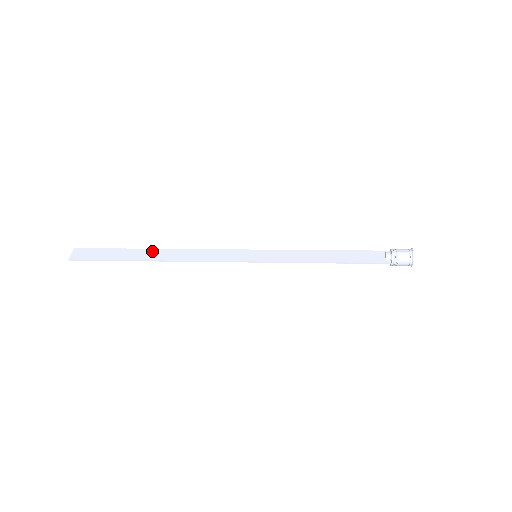
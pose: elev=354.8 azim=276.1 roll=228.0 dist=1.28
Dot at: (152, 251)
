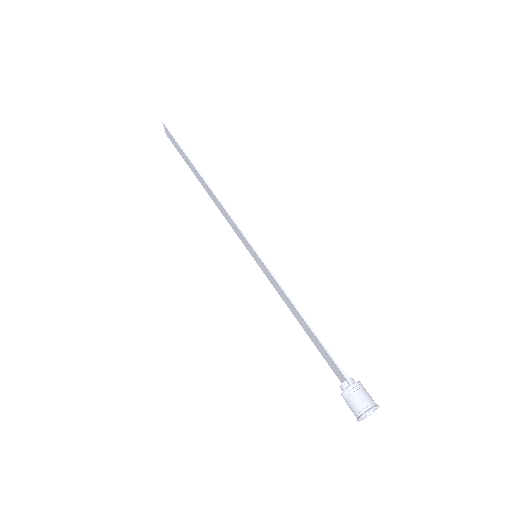
Dot at: (198, 175)
